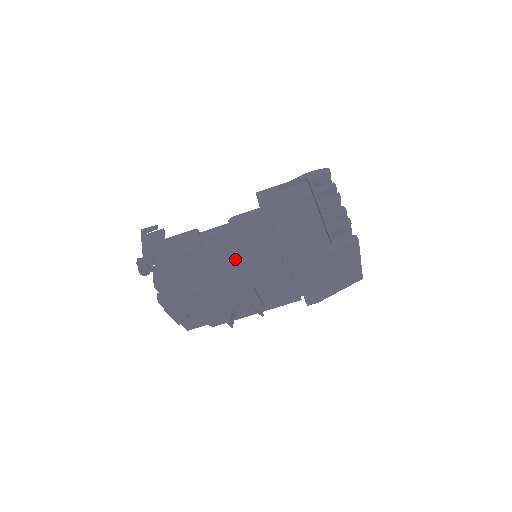
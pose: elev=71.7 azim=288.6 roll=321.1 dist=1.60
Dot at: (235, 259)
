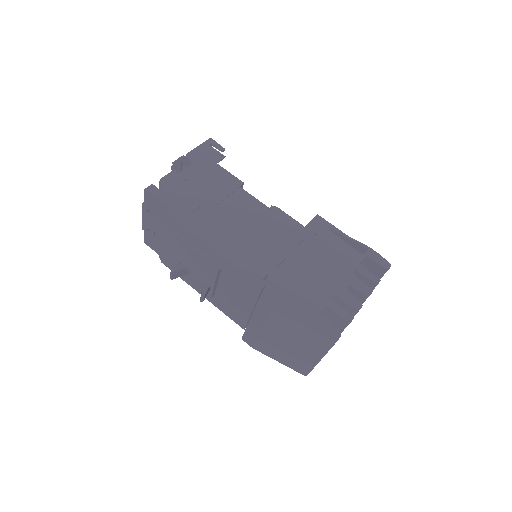
Dot at: (236, 235)
